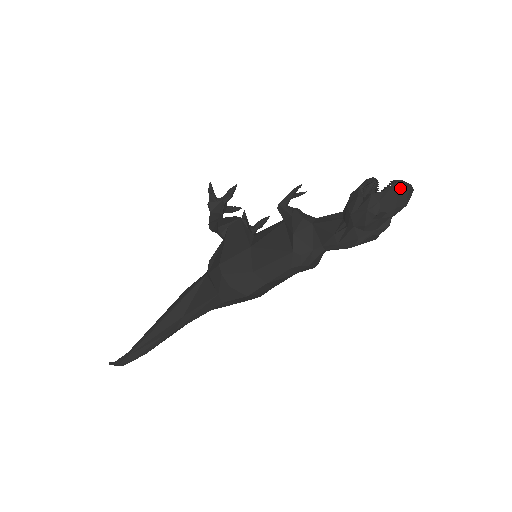
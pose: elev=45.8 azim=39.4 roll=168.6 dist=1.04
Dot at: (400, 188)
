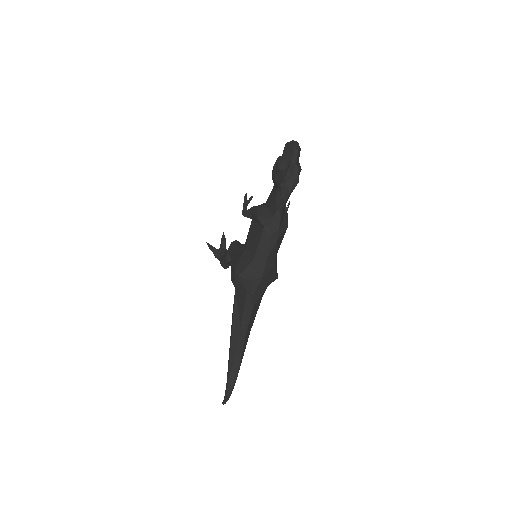
Dot at: (288, 146)
